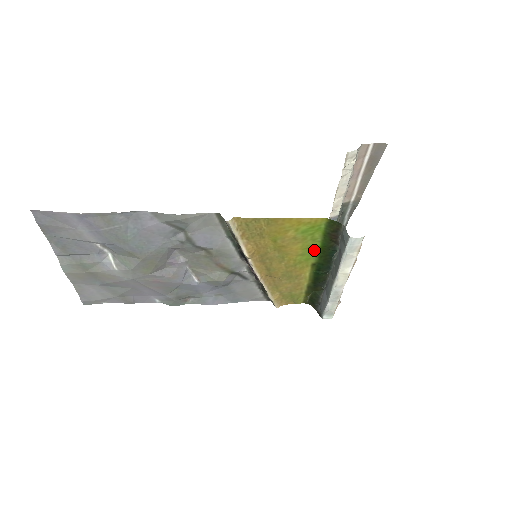
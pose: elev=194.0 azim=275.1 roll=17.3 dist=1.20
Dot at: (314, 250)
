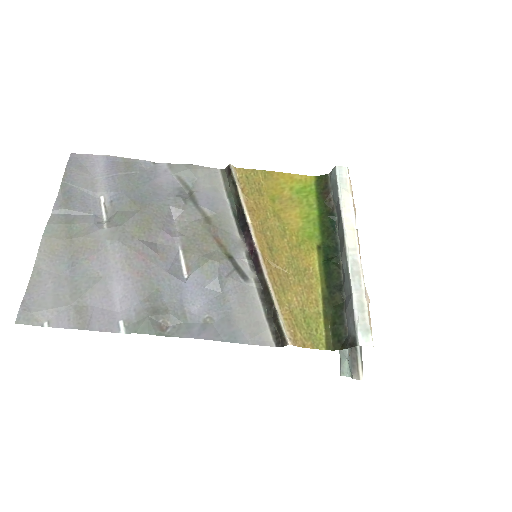
Dot at: (314, 223)
